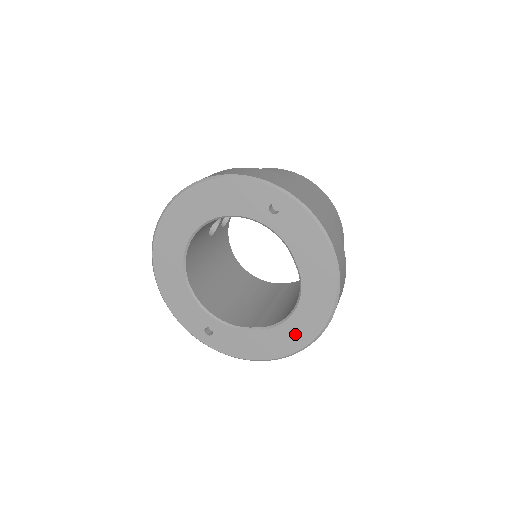
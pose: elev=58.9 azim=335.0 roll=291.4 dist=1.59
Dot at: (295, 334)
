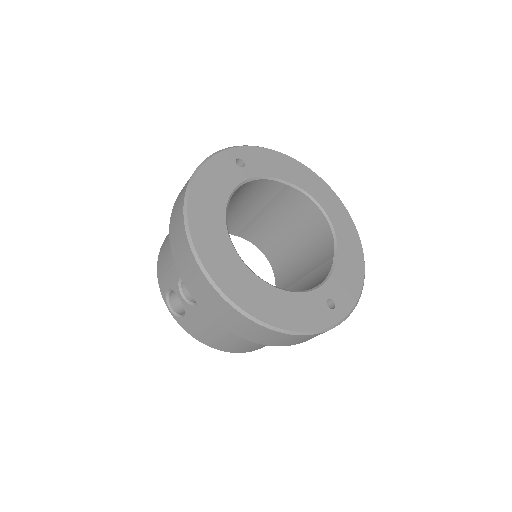
Dot at: (345, 227)
